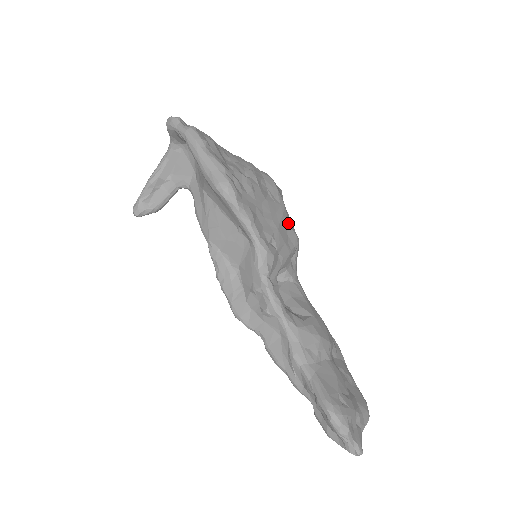
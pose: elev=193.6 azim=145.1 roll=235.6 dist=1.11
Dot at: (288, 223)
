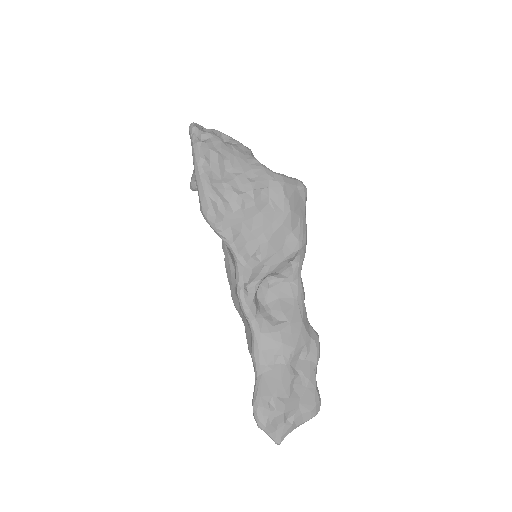
Dot at: (290, 230)
